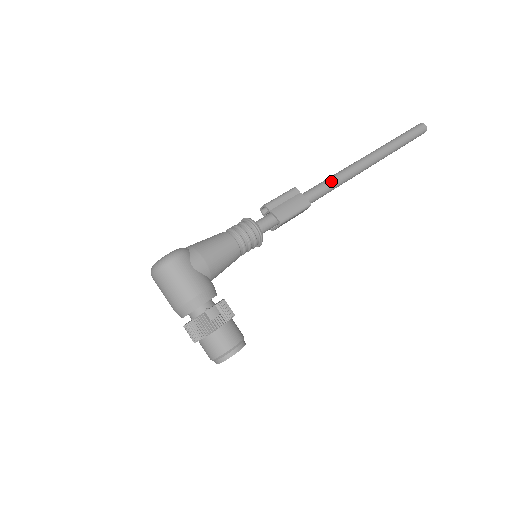
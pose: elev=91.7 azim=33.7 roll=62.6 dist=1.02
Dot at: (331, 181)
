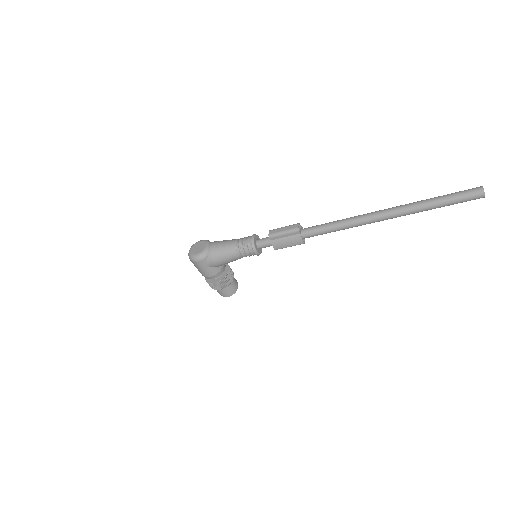
Dot at: (333, 229)
